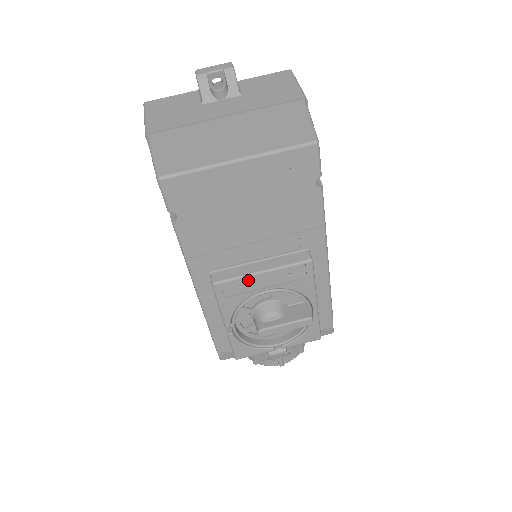
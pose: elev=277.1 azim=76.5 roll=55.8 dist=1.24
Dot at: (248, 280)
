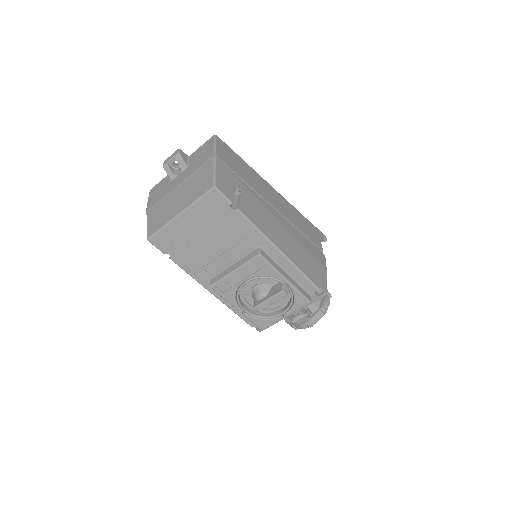
Dot at: (229, 278)
